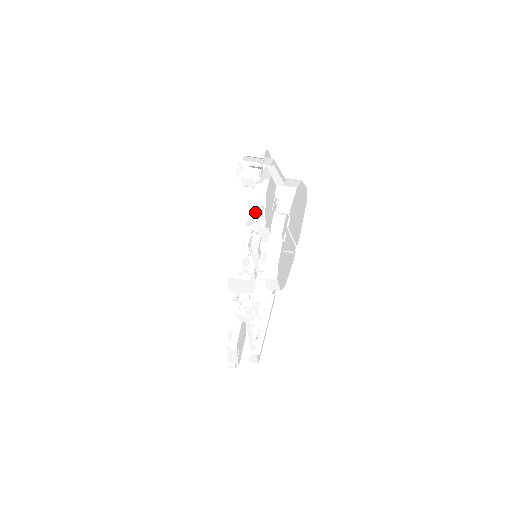
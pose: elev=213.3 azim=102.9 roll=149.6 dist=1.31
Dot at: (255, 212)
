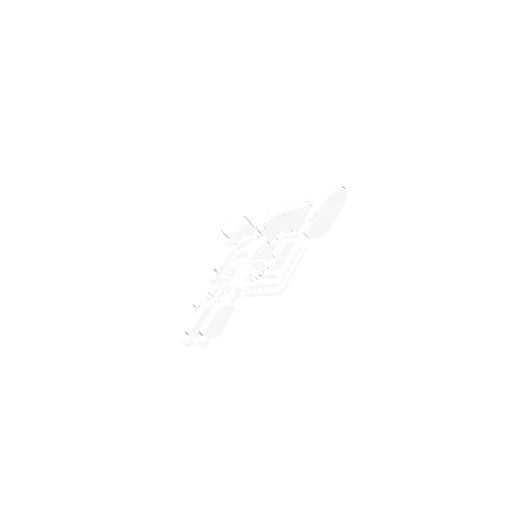
Dot at: occluded
